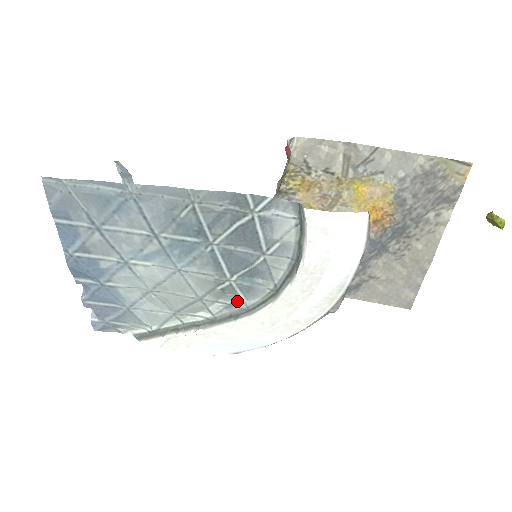
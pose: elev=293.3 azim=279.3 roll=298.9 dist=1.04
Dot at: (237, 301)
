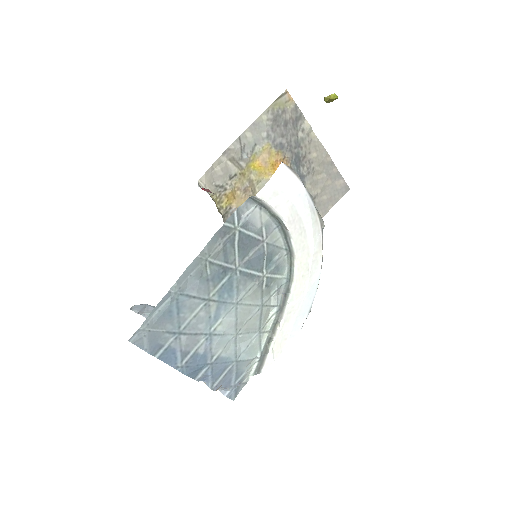
Dot at: (279, 282)
